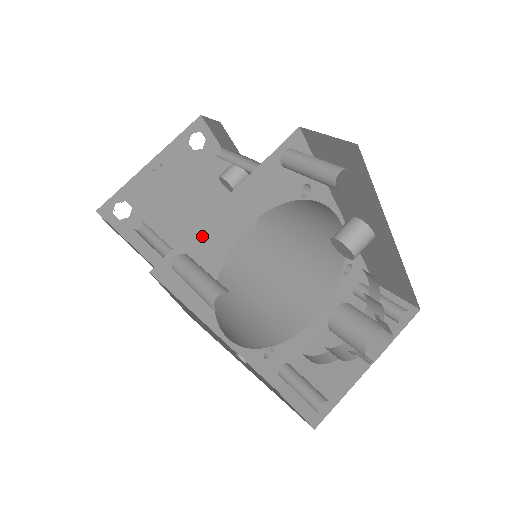
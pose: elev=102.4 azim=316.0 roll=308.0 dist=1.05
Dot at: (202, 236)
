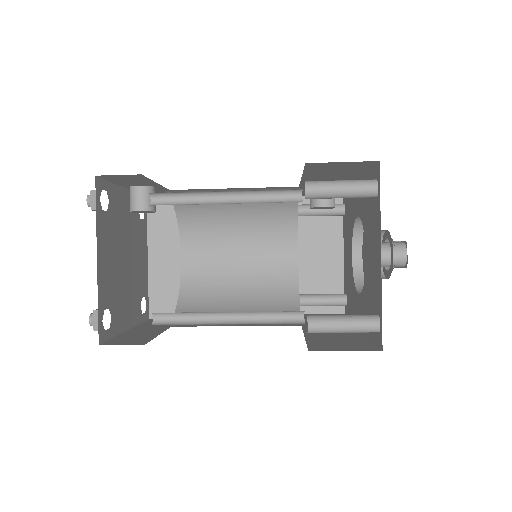
Dot at: occluded
